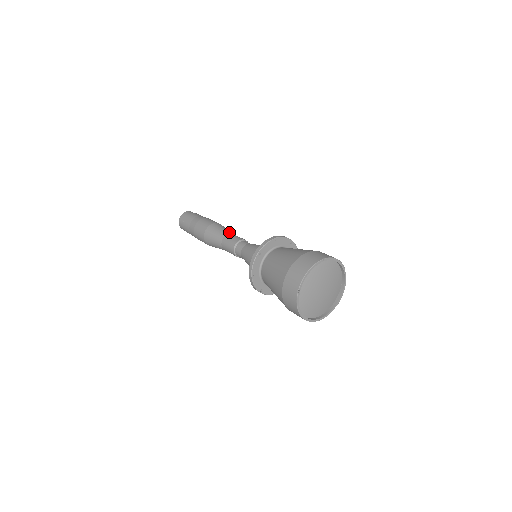
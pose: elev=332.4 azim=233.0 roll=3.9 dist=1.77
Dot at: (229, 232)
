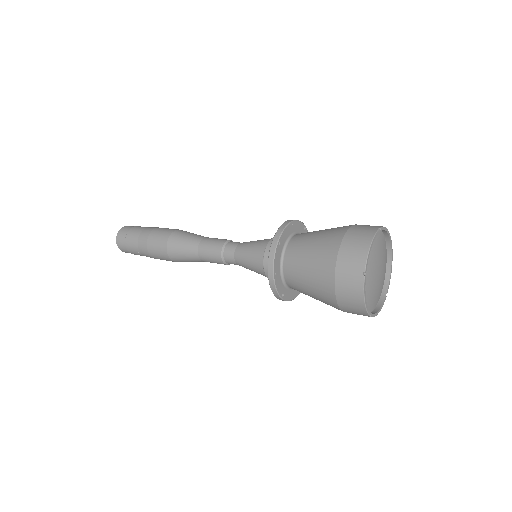
Dot at: (203, 236)
